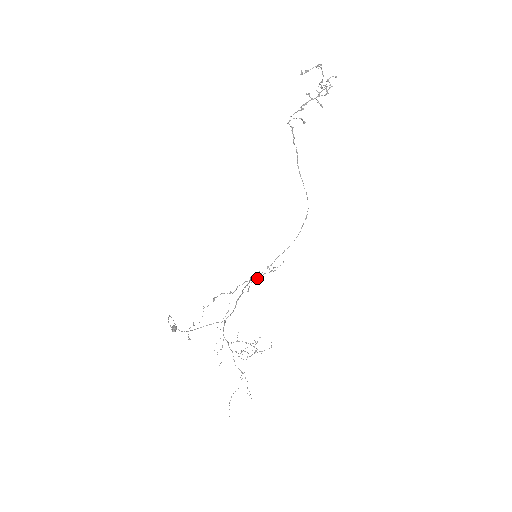
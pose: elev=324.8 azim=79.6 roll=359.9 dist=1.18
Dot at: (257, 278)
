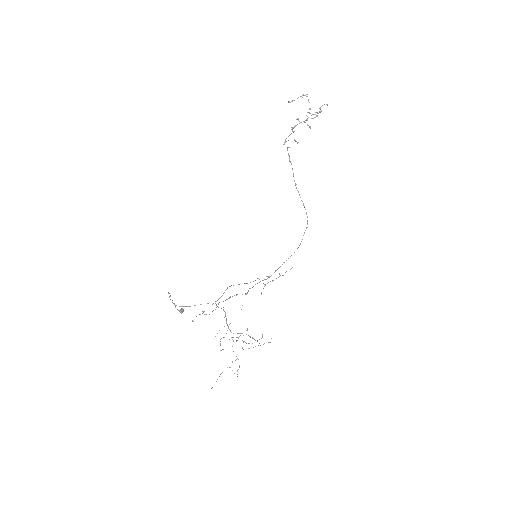
Dot at: (268, 282)
